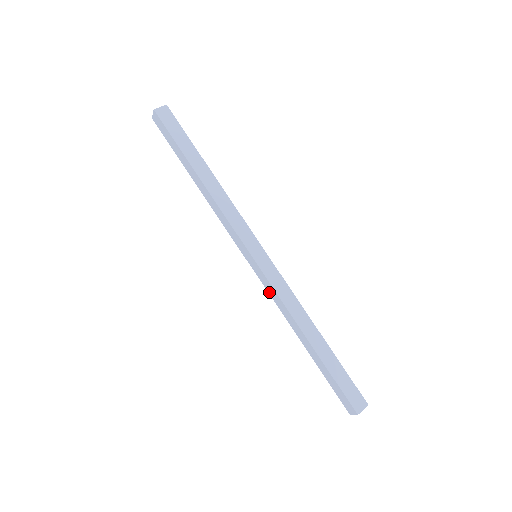
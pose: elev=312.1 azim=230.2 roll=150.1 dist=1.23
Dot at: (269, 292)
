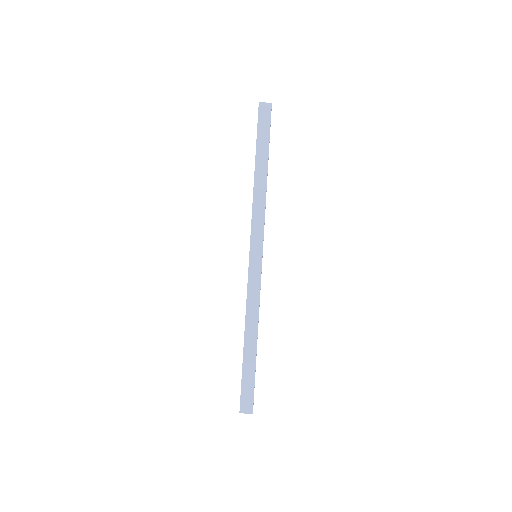
Dot at: occluded
